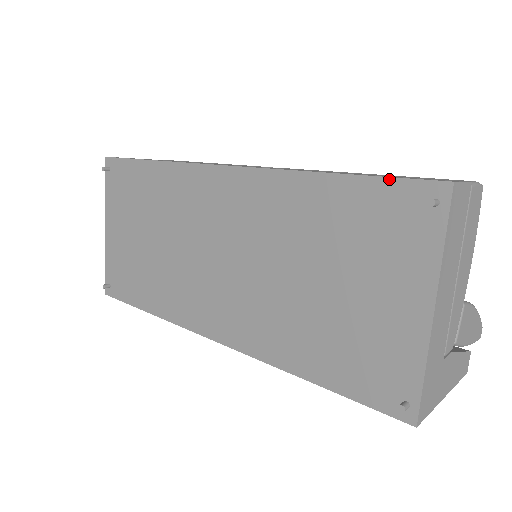
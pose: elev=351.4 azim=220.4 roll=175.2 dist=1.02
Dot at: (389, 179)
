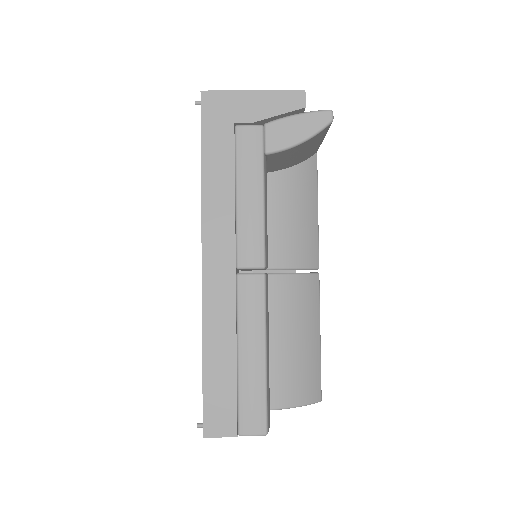
Dot at: (203, 399)
